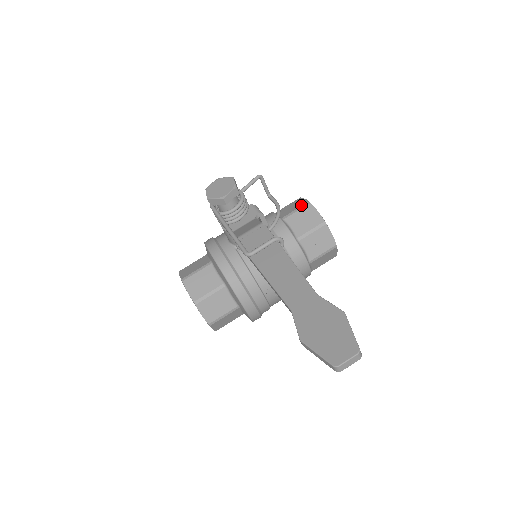
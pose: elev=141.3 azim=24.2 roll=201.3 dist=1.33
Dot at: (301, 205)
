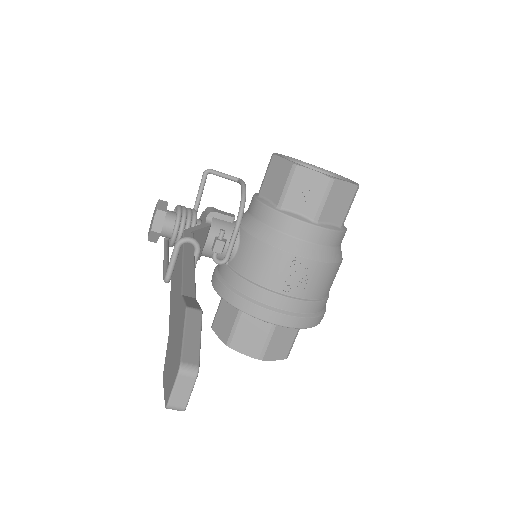
Dot at: (268, 165)
